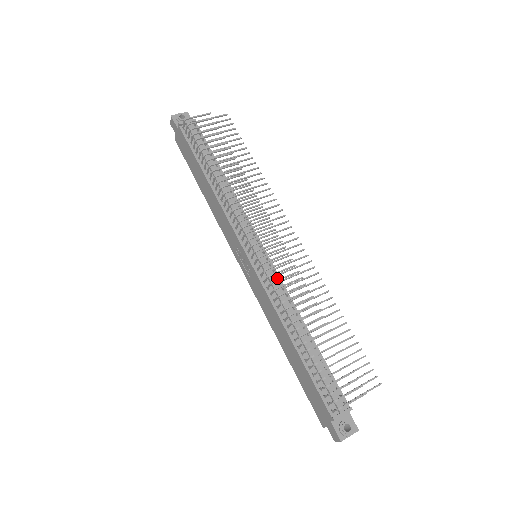
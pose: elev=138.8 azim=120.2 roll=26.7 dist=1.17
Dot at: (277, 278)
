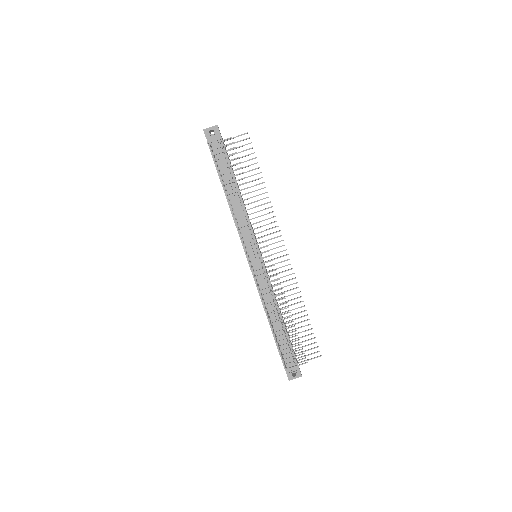
Dot at: (266, 277)
